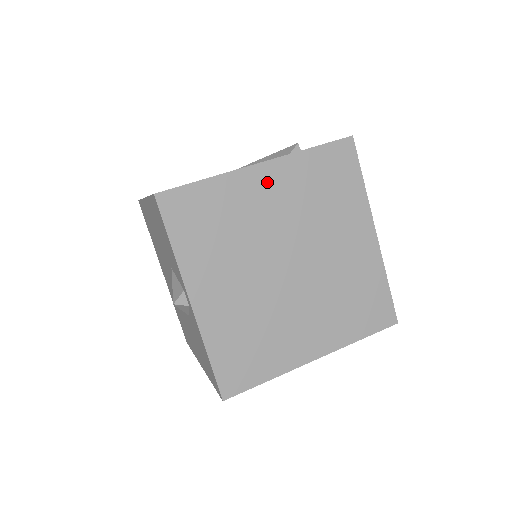
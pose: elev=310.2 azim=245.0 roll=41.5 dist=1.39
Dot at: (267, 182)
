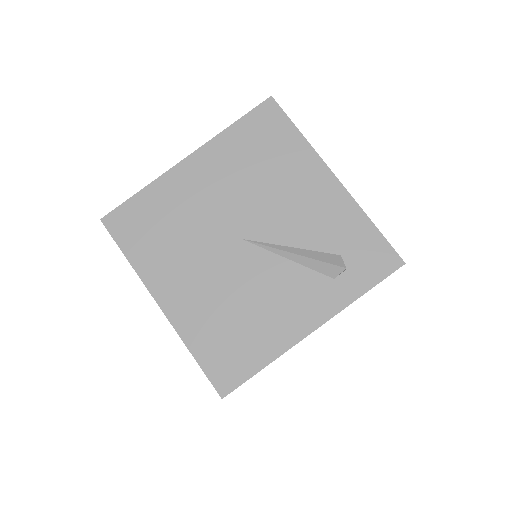
Dot at: occluded
